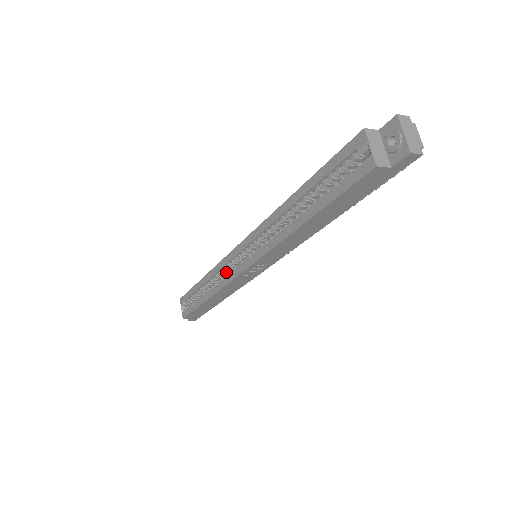
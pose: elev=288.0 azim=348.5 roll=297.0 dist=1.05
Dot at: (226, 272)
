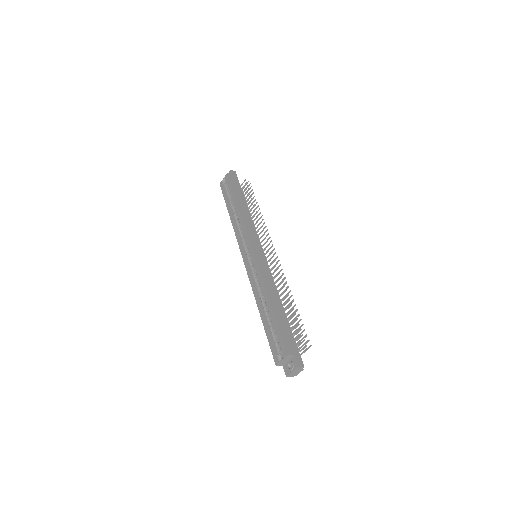
Dot at: occluded
